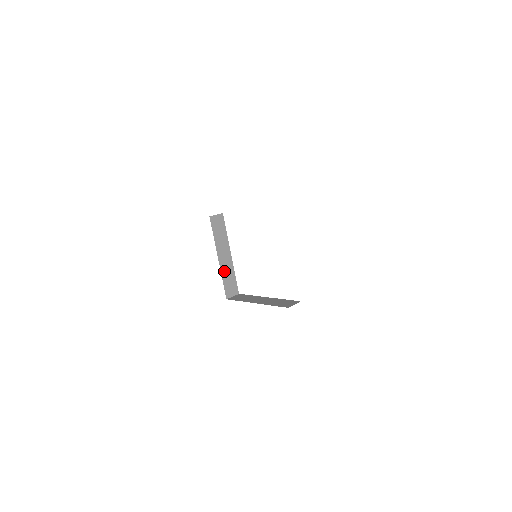
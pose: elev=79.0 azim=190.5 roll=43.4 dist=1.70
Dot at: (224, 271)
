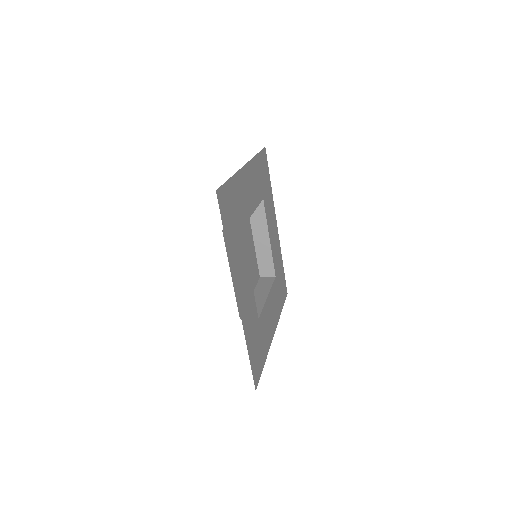
Dot at: (260, 253)
